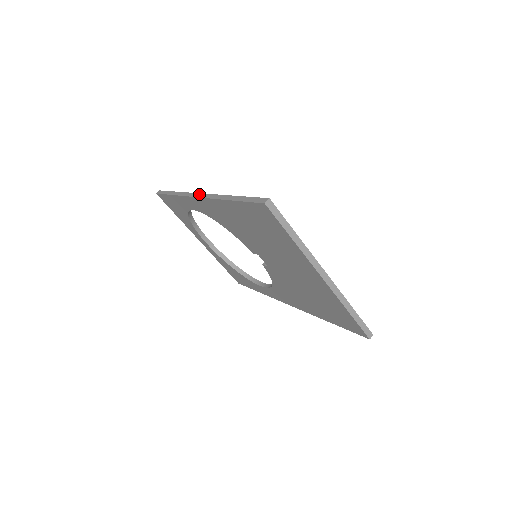
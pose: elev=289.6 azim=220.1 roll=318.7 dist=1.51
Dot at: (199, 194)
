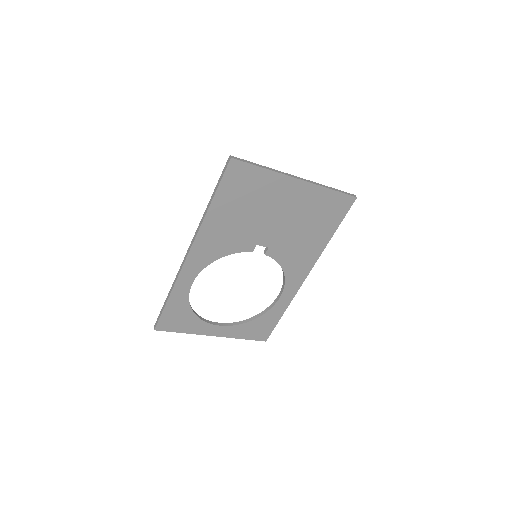
Dot at: (187, 252)
